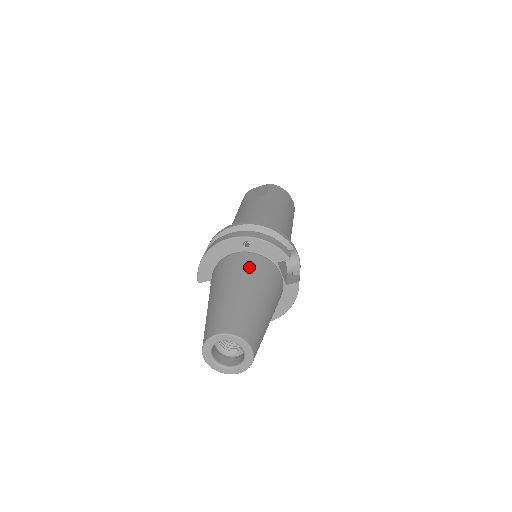
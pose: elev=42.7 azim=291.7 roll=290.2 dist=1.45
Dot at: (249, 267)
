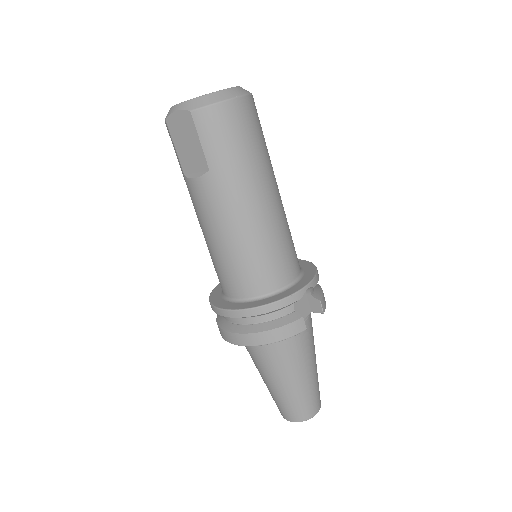
Dot at: (274, 358)
